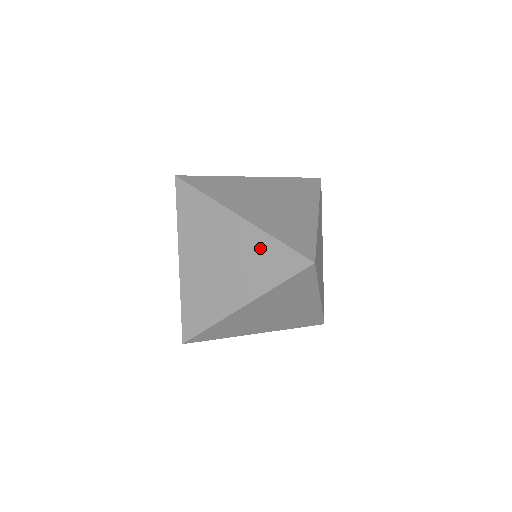
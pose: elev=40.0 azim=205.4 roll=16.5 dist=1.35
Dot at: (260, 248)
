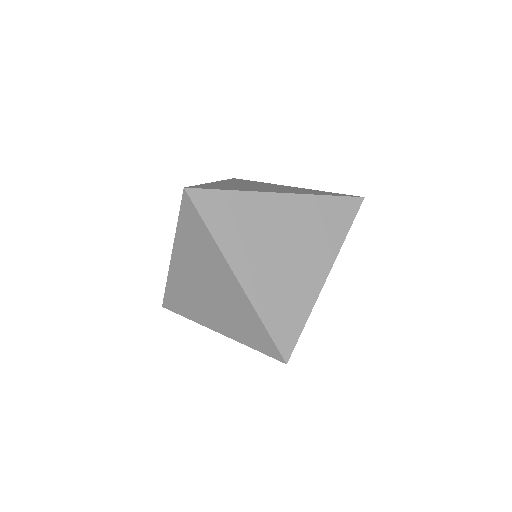
Dot at: (246, 315)
